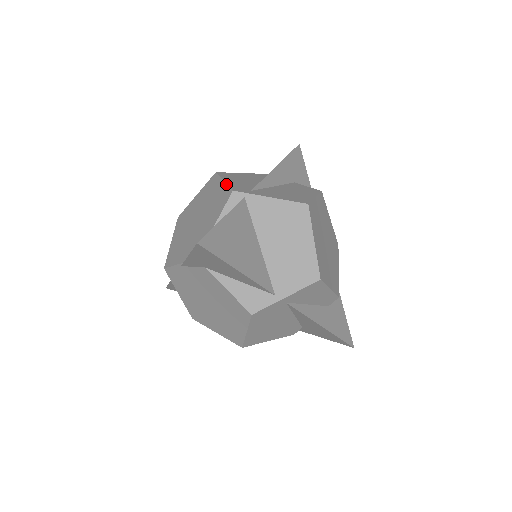
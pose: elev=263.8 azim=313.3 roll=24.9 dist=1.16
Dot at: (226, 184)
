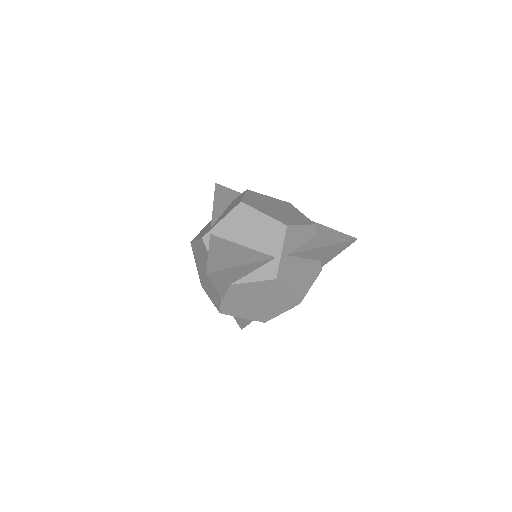
Dot at: (198, 240)
